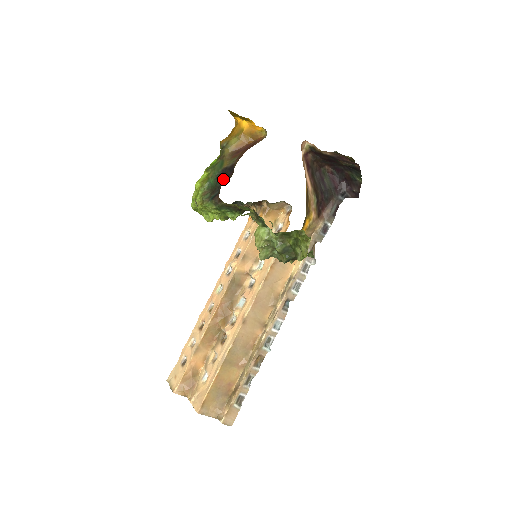
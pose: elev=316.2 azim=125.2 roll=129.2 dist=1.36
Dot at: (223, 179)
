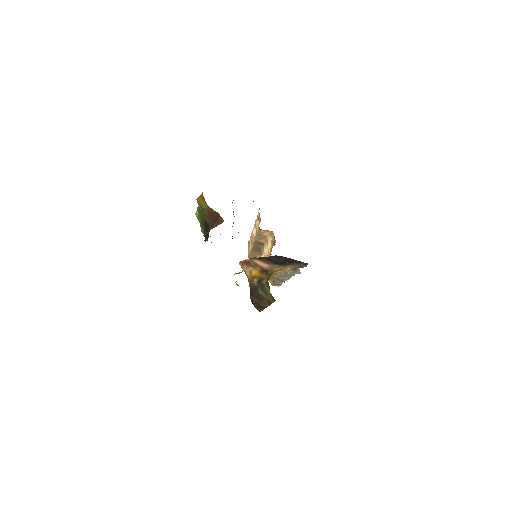
Dot at: (206, 232)
